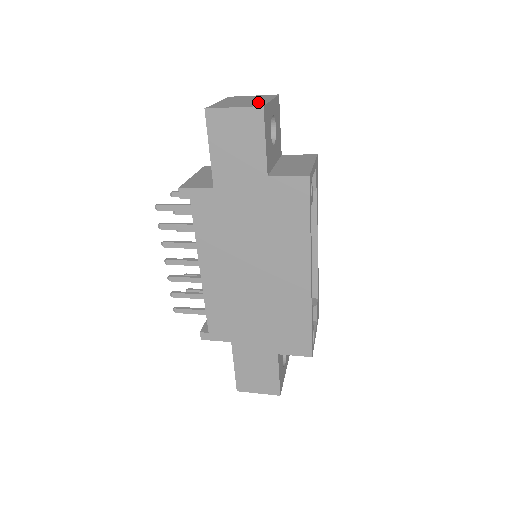
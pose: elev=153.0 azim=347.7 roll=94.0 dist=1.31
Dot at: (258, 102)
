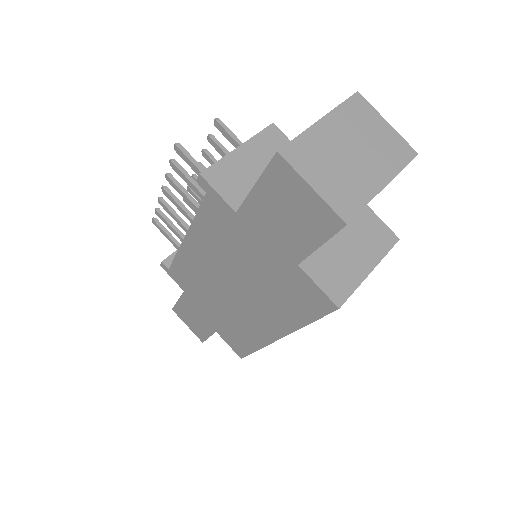
Dot at: (359, 187)
